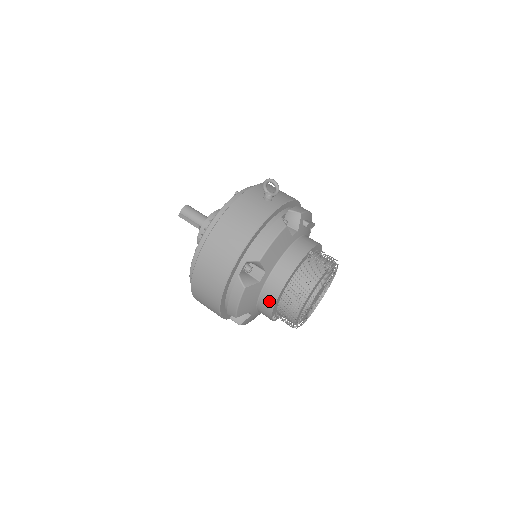
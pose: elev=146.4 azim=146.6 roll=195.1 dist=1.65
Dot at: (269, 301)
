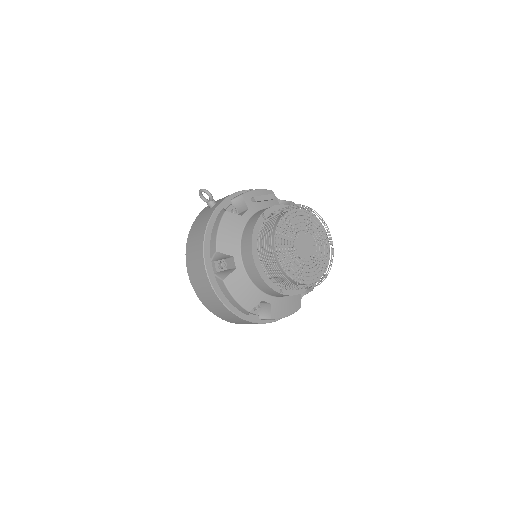
Dot at: (257, 278)
